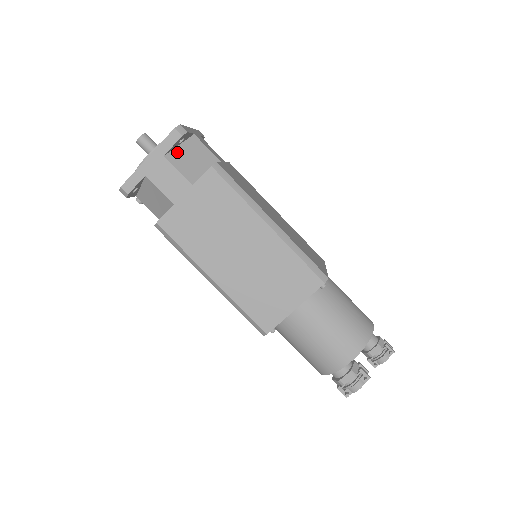
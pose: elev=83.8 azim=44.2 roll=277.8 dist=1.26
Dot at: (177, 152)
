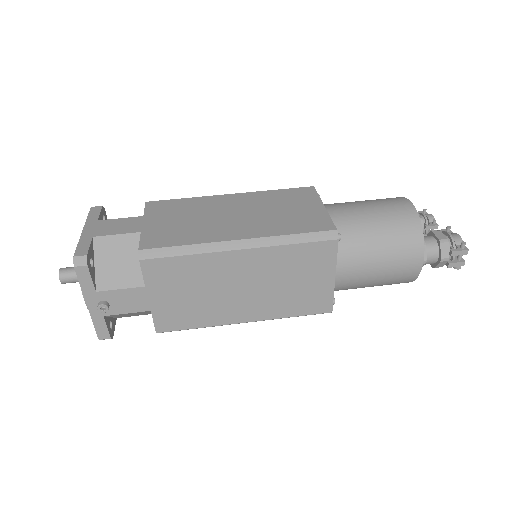
Dot at: occluded
